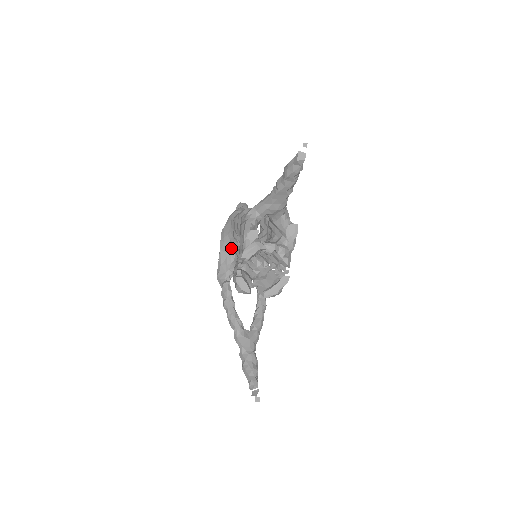
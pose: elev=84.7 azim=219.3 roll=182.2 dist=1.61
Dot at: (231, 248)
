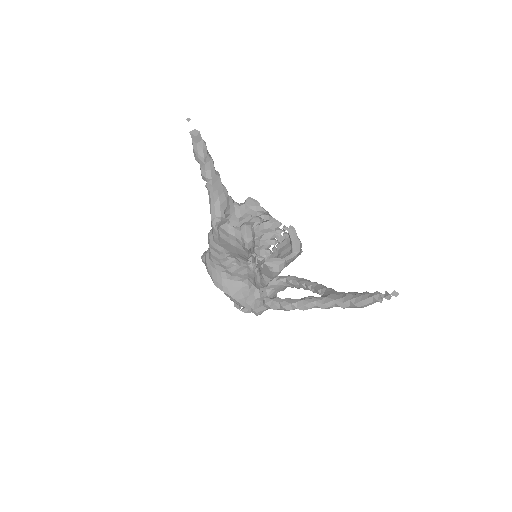
Dot at: (236, 283)
